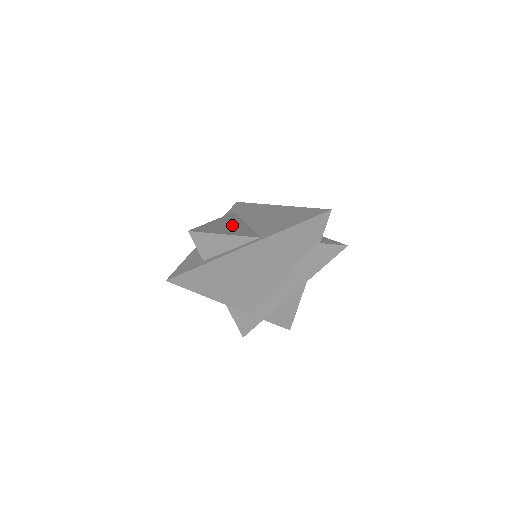
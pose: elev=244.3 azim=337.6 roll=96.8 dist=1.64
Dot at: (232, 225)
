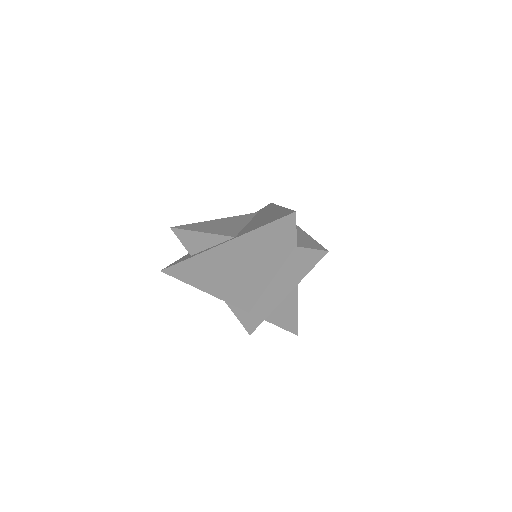
Dot at: (227, 224)
